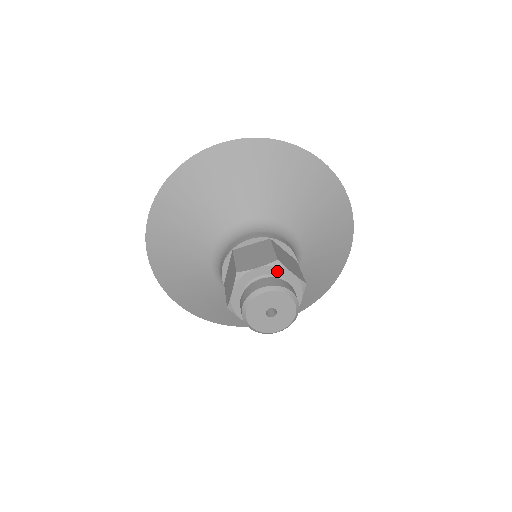
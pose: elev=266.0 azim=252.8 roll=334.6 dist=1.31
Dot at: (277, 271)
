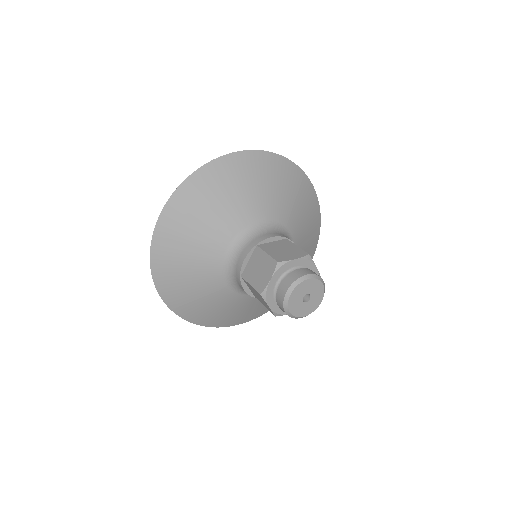
Dot at: (284, 268)
